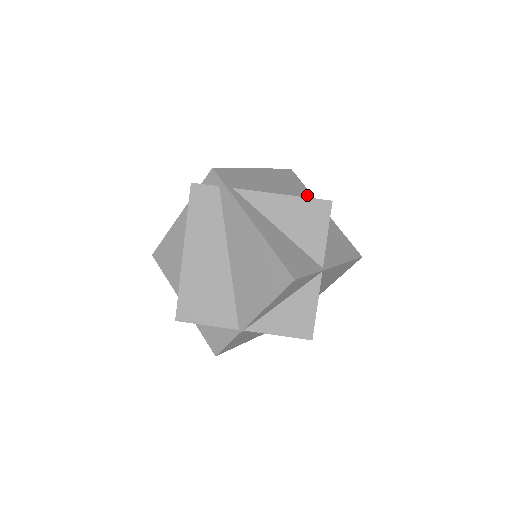
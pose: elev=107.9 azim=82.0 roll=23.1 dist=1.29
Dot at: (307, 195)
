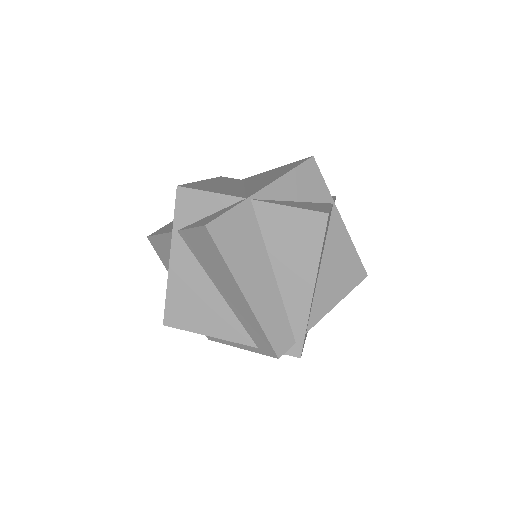
Dot at: occluded
